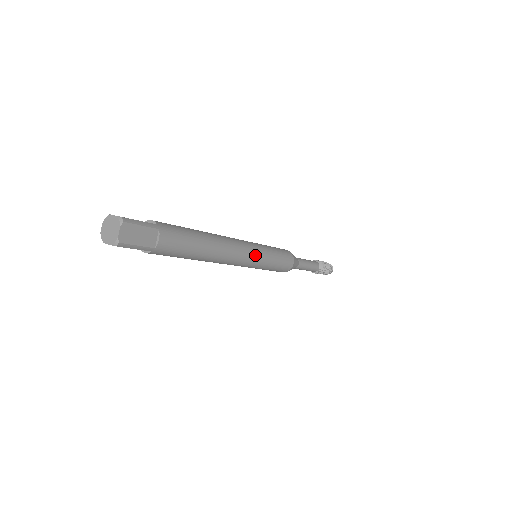
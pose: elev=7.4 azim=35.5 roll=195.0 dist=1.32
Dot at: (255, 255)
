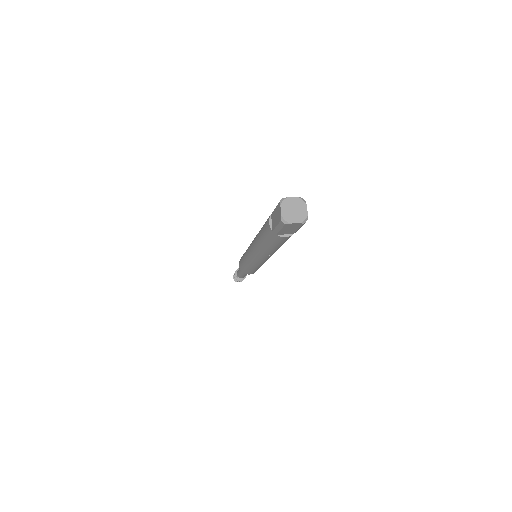
Dot at: occluded
